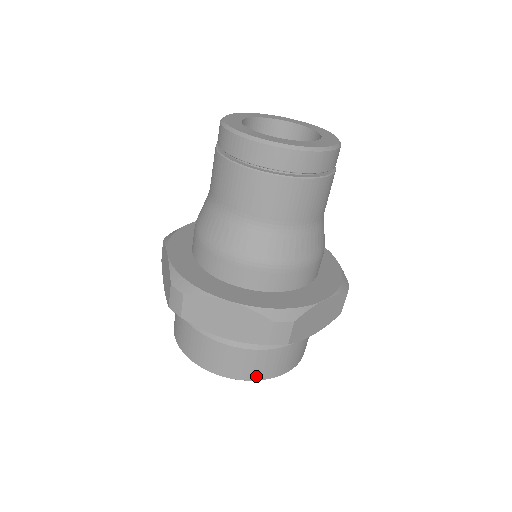
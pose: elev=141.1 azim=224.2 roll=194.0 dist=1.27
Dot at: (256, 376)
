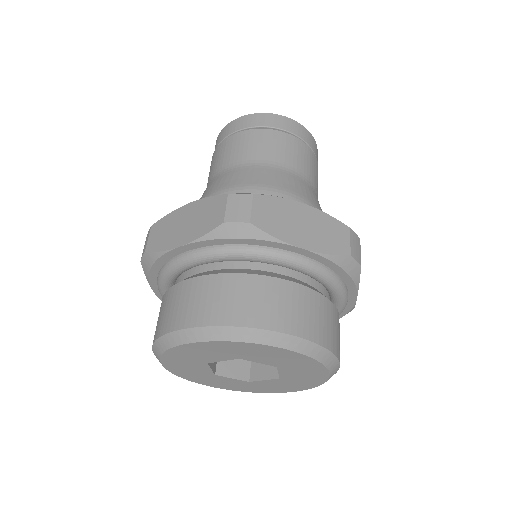
Dot at: (326, 341)
